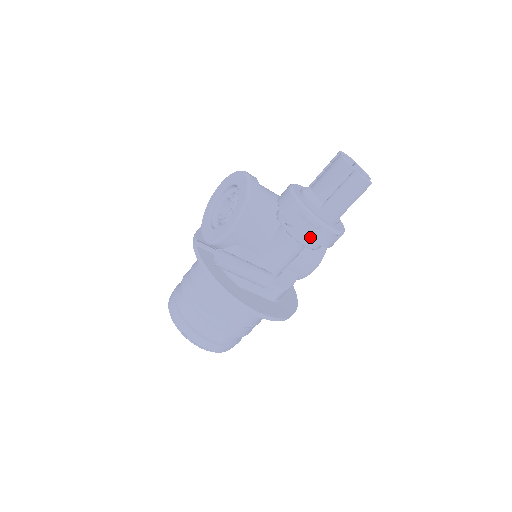
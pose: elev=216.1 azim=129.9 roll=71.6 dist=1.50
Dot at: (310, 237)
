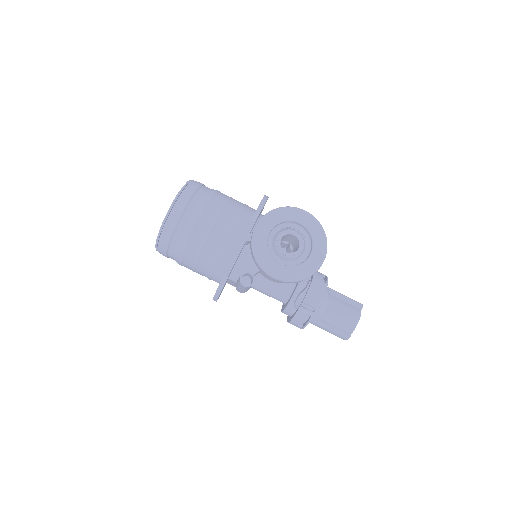
Dot at: (291, 322)
